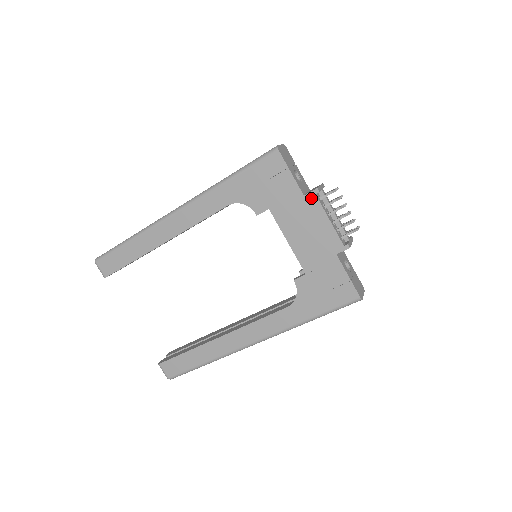
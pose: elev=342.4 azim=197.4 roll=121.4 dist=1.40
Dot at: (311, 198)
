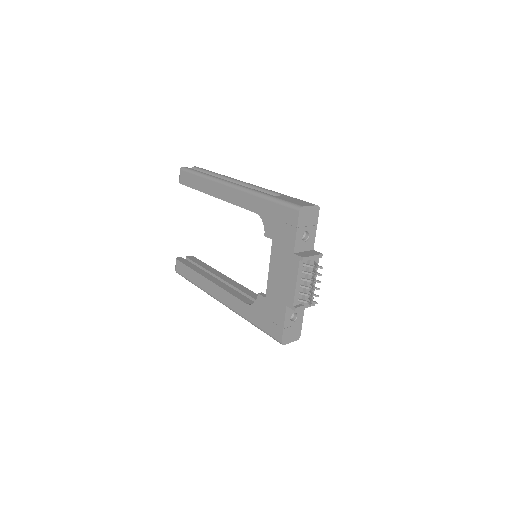
Dot at: (296, 259)
